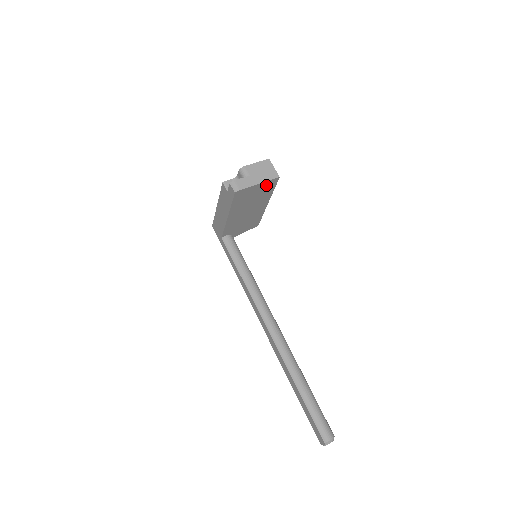
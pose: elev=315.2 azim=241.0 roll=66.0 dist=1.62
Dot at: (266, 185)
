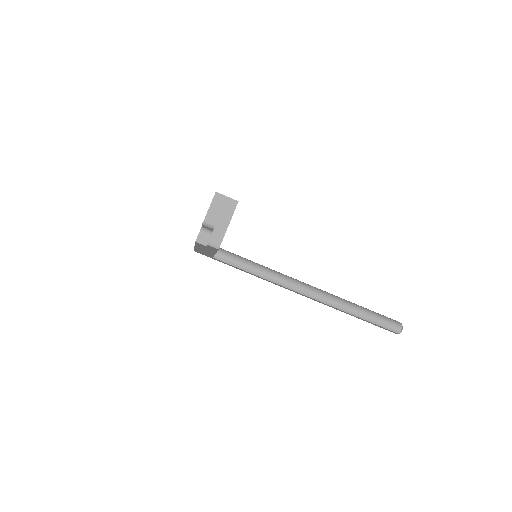
Dot at: occluded
